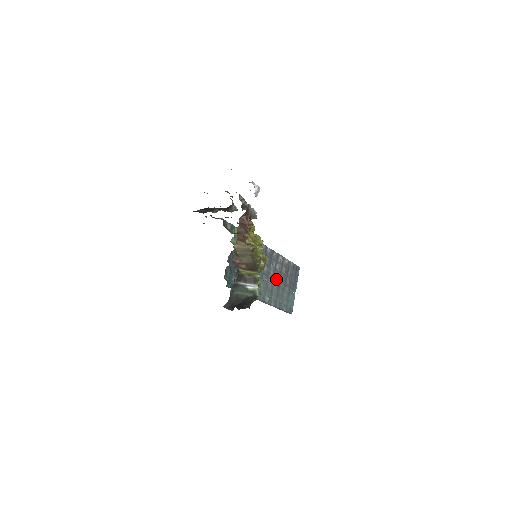
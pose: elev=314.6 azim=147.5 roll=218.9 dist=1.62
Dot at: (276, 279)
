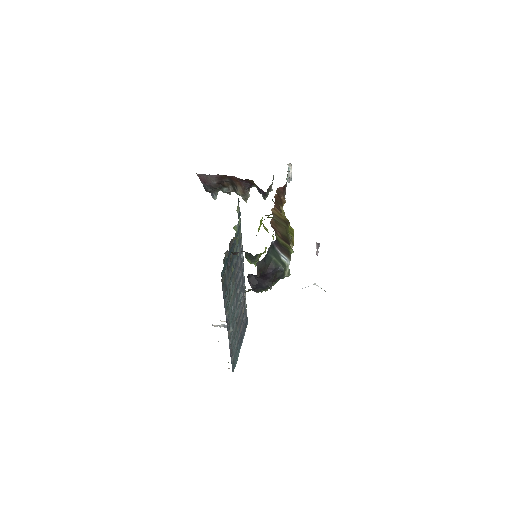
Dot at: (238, 314)
